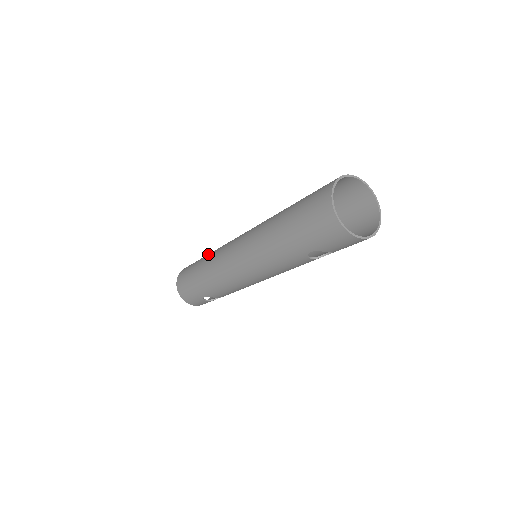
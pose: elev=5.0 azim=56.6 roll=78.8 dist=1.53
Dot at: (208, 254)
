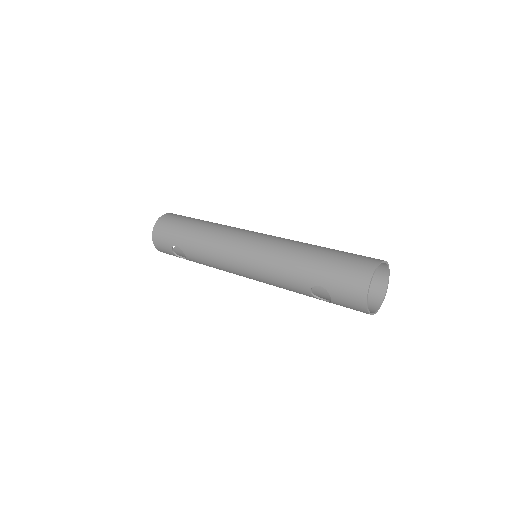
Dot at: occluded
